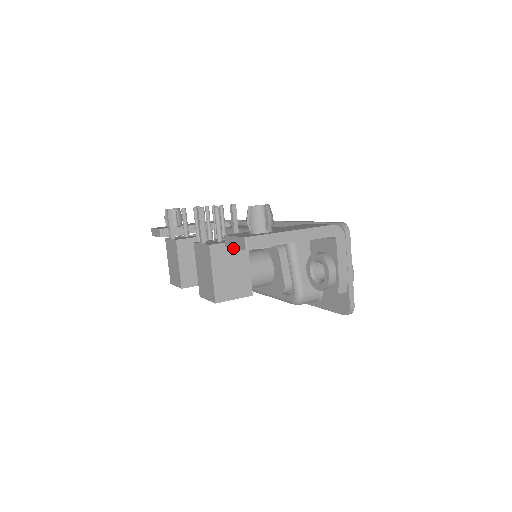
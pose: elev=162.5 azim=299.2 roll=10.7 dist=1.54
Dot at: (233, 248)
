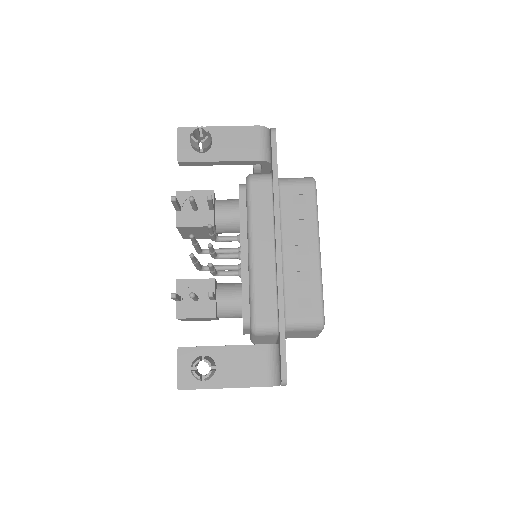
Dot at: (200, 318)
